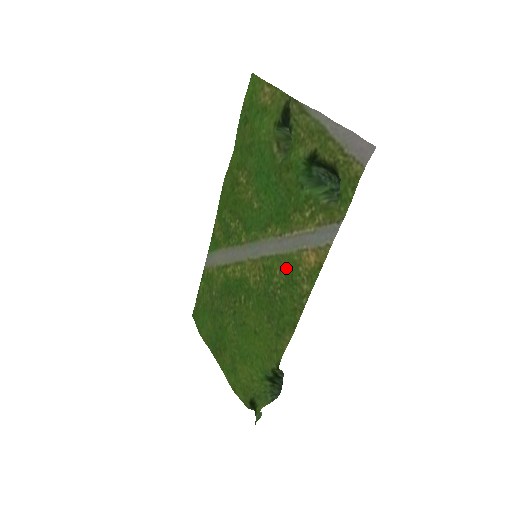
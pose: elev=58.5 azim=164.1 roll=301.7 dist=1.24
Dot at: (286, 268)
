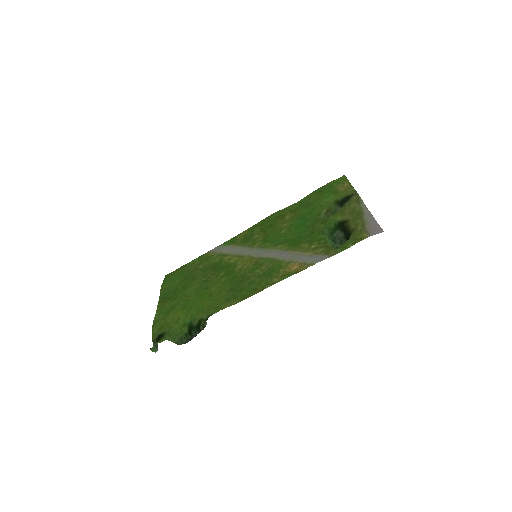
Dot at: (272, 266)
